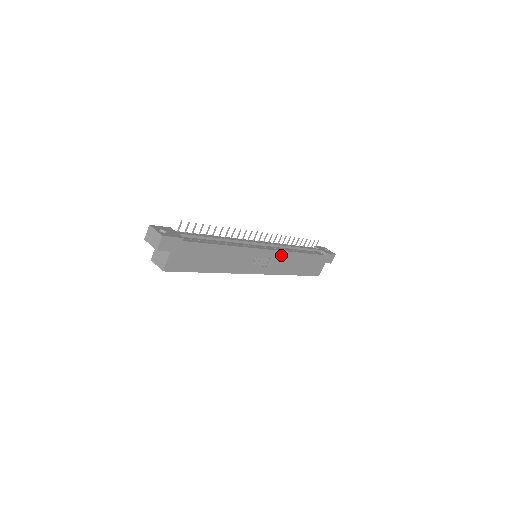
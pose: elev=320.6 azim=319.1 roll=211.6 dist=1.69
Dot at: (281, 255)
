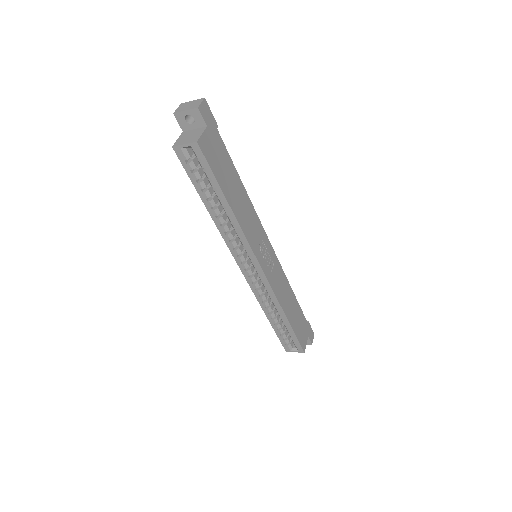
Dot at: (279, 270)
